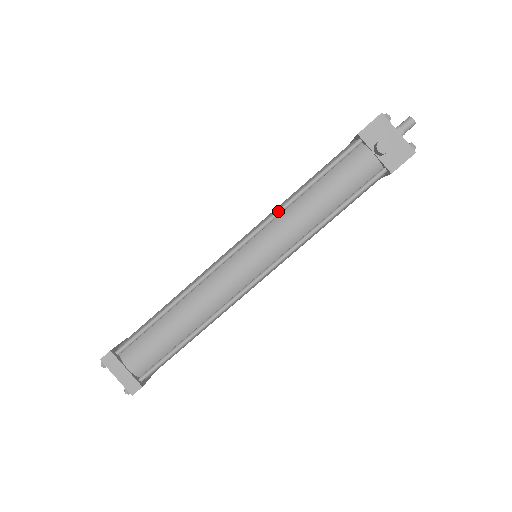
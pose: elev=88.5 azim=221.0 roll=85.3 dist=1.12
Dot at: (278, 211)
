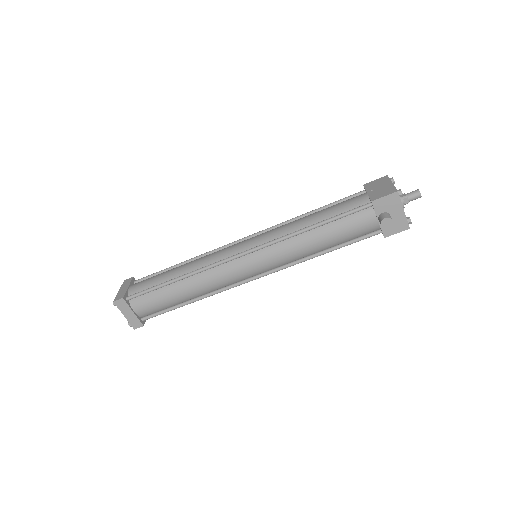
Dot at: (285, 238)
